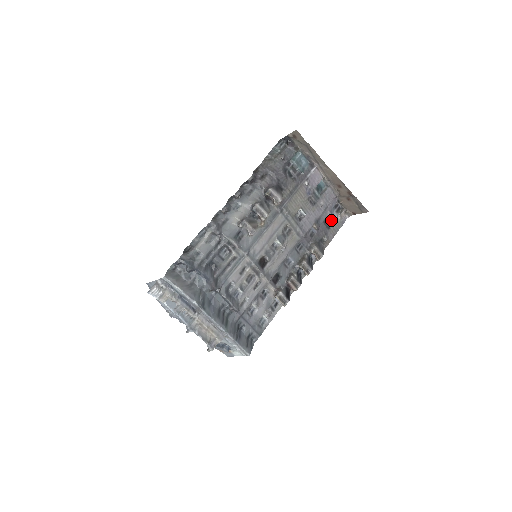
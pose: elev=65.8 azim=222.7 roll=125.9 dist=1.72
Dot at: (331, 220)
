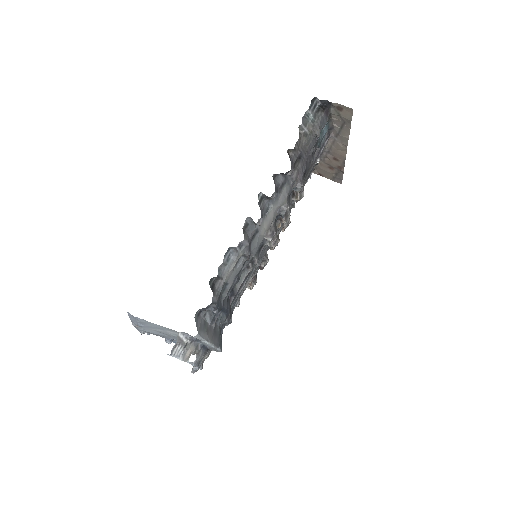
Dot at: occluded
